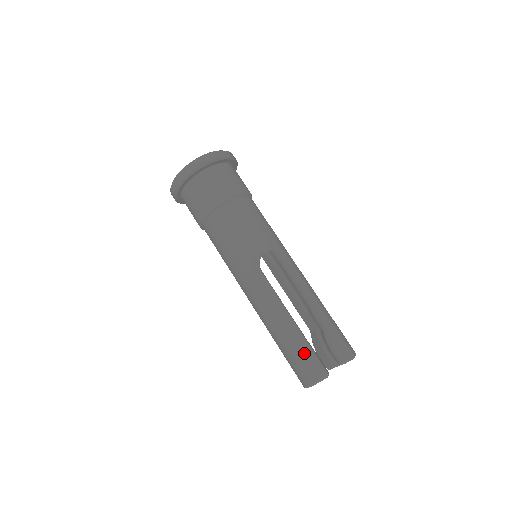
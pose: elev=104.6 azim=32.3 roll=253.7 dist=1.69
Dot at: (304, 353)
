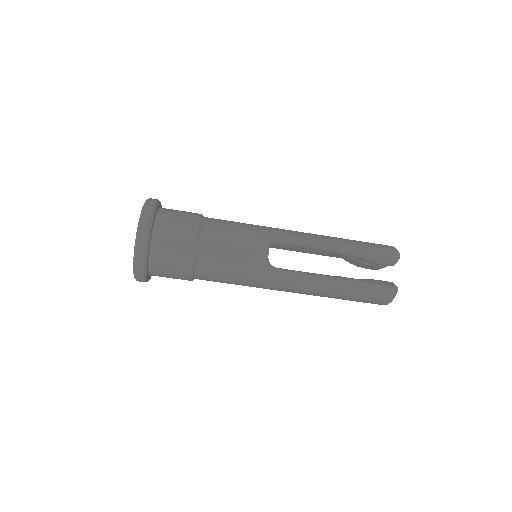
Dot at: (367, 291)
